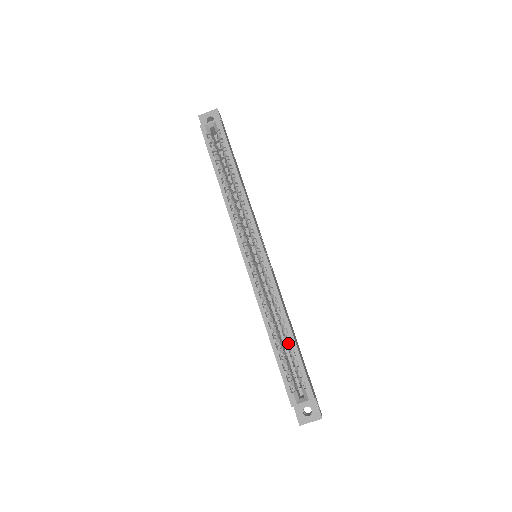
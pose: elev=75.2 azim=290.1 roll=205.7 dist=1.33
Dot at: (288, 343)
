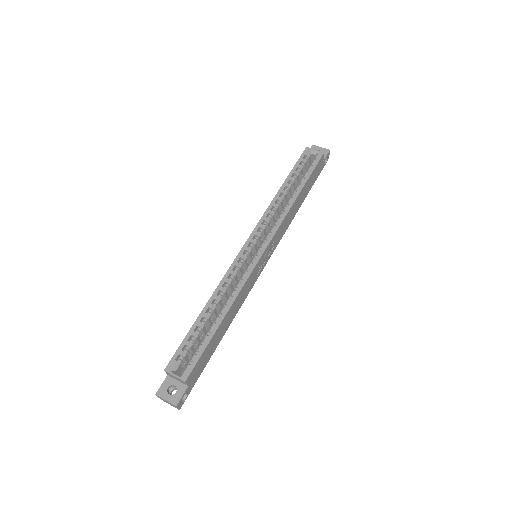
Dot at: (212, 326)
